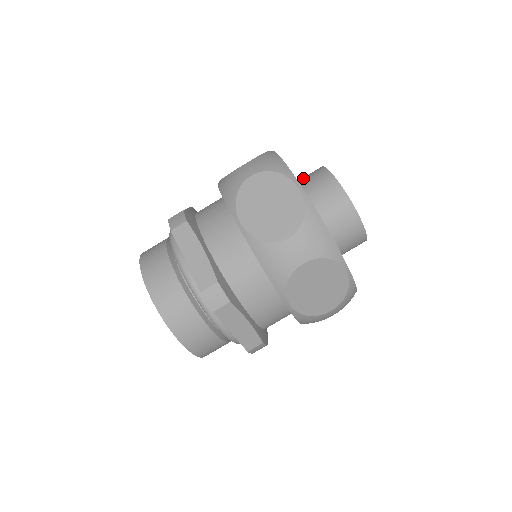
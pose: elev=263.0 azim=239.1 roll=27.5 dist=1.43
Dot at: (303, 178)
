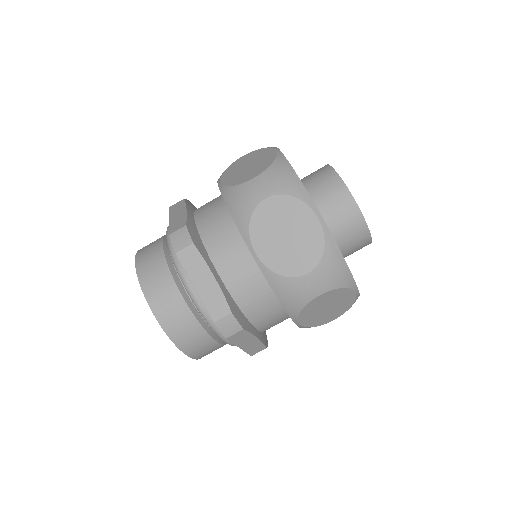
Dot at: occluded
